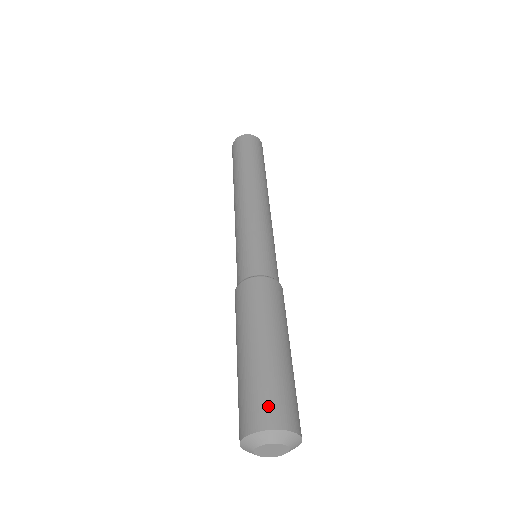
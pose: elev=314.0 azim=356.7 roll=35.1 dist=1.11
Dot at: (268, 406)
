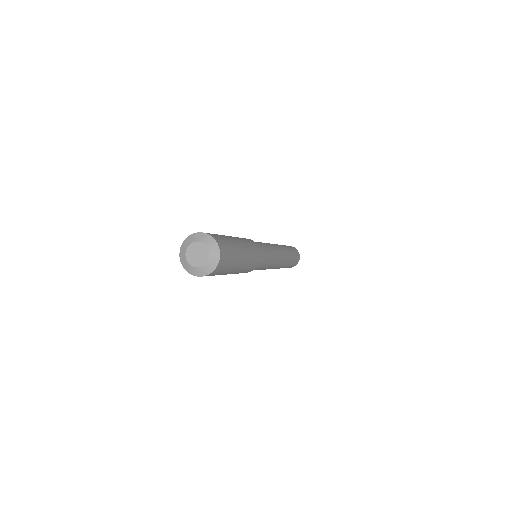
Dot at: (216, 236)
